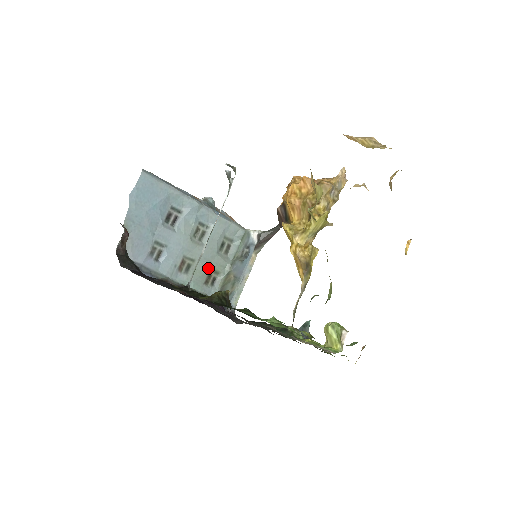
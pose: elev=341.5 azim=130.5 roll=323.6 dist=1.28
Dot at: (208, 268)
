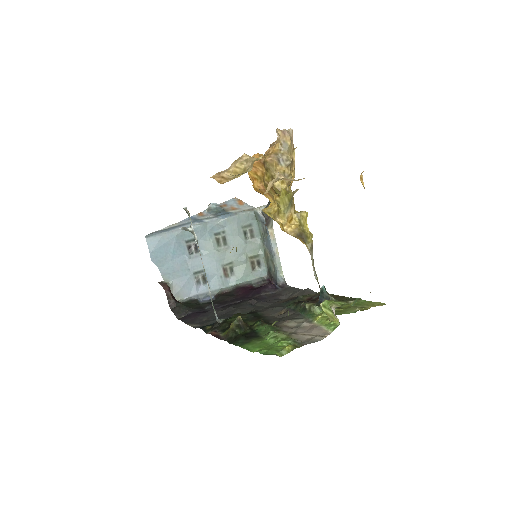
Dot at: (247, 259)
